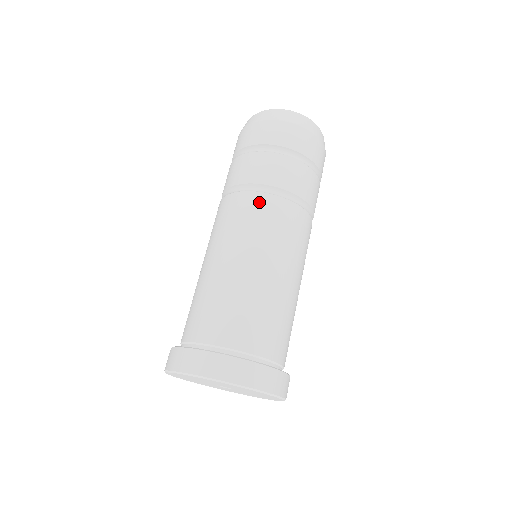
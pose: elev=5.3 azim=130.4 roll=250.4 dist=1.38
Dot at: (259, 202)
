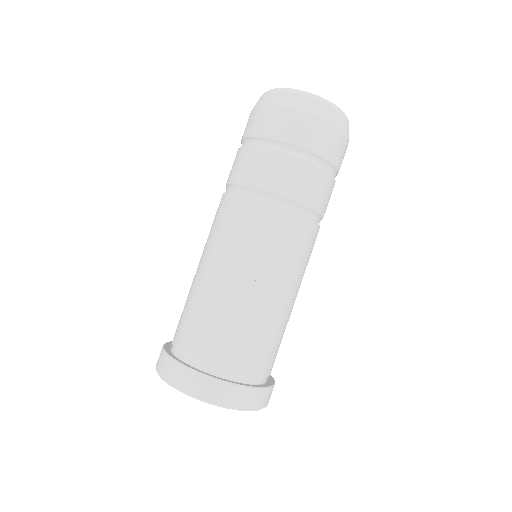
Dot at: (221, 204)
